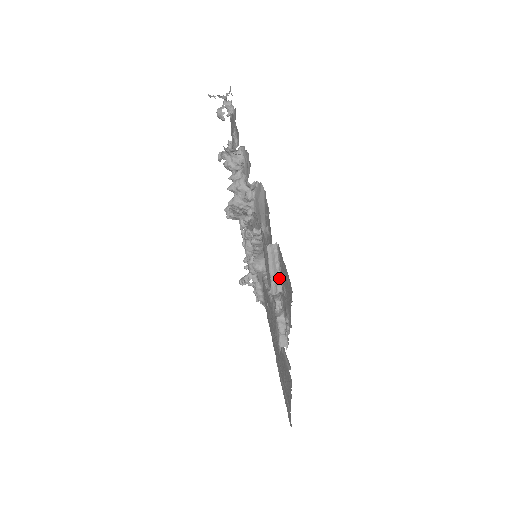
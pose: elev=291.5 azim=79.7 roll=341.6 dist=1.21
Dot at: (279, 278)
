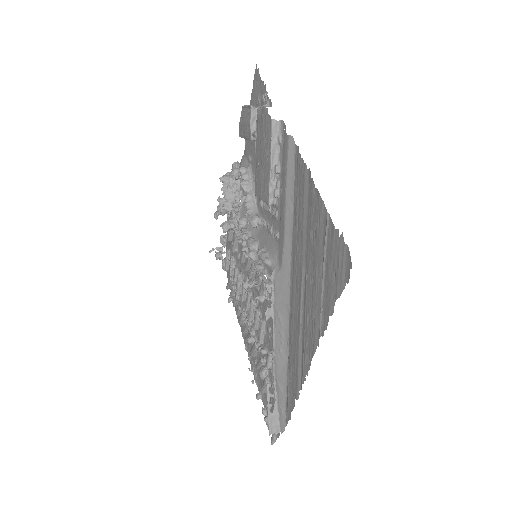
Dot at: occluded
